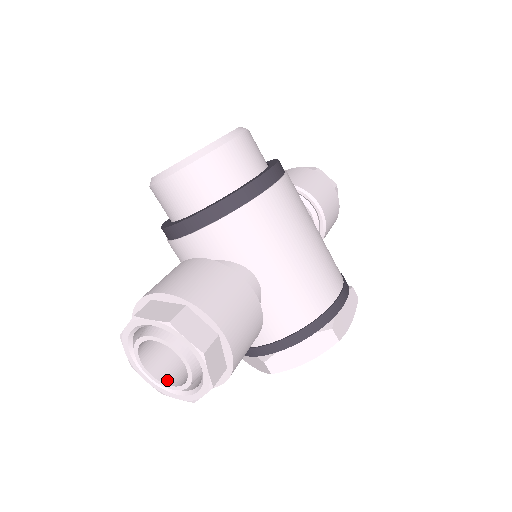
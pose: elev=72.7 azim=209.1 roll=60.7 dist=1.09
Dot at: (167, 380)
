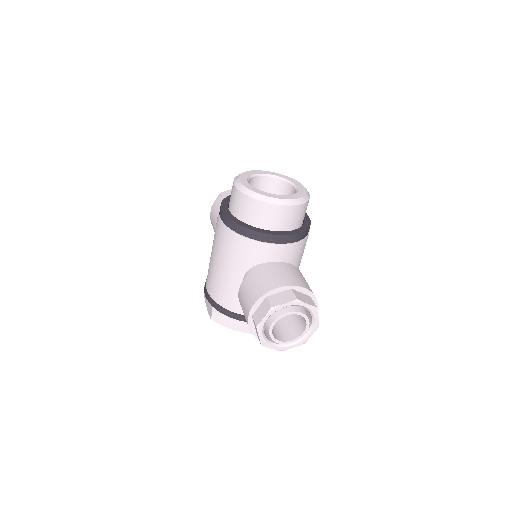
Dot at: (276, 337)
